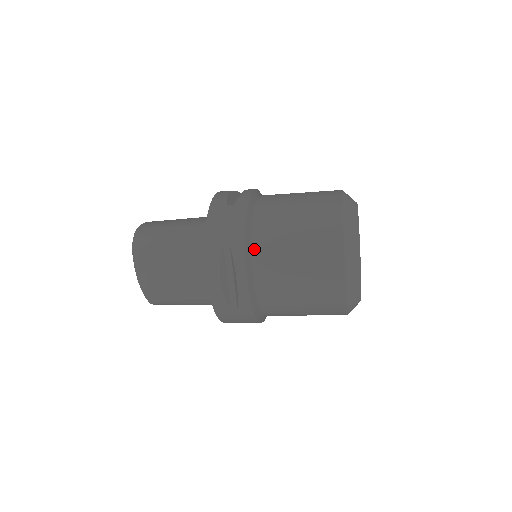
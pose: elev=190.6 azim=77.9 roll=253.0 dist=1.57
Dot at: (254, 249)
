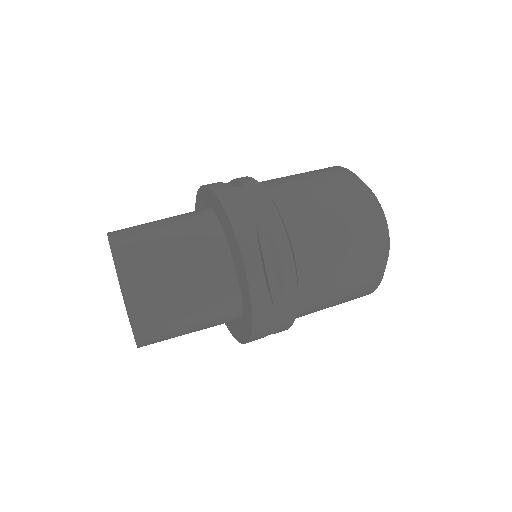
Dot at: occluded
